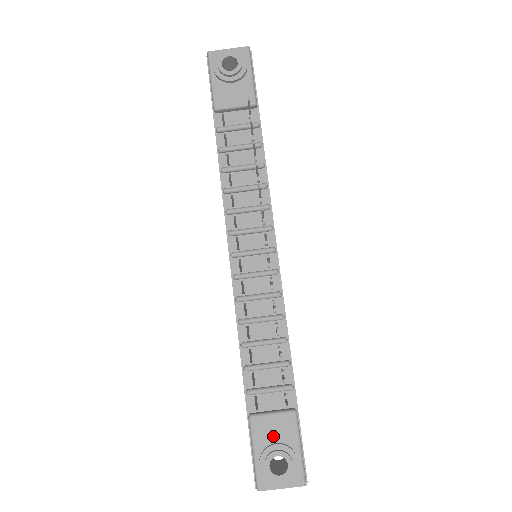
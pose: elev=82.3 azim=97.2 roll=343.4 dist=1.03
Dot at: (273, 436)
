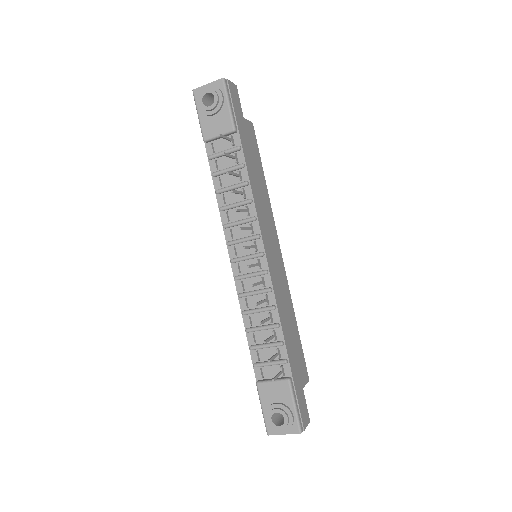
Dot at: (274, 397)
